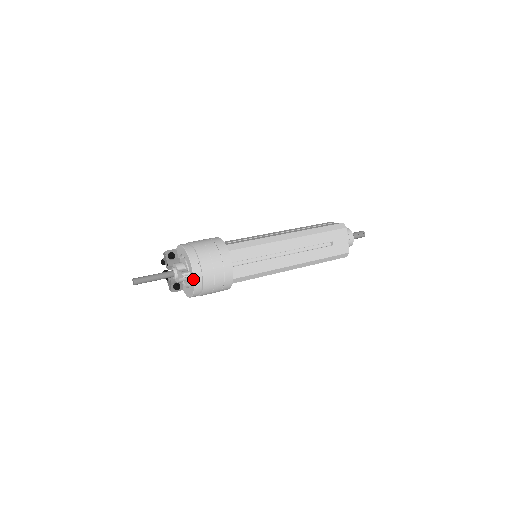
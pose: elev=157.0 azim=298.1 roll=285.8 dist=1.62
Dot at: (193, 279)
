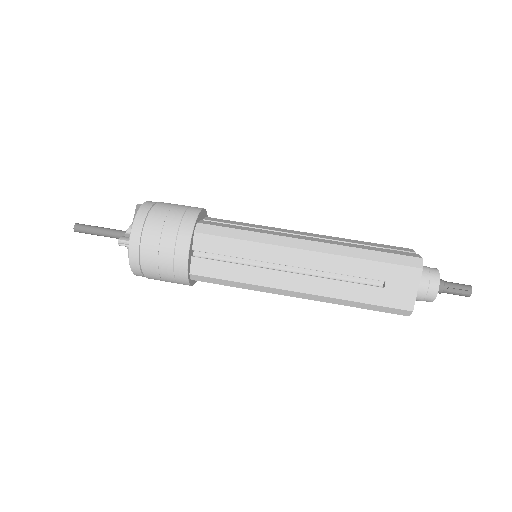
Dot at: (128, 252)
